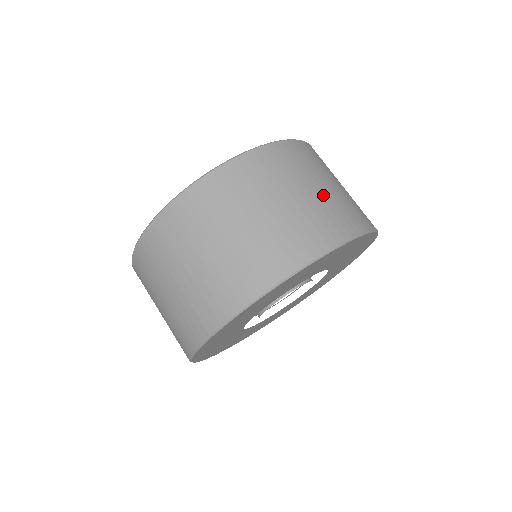
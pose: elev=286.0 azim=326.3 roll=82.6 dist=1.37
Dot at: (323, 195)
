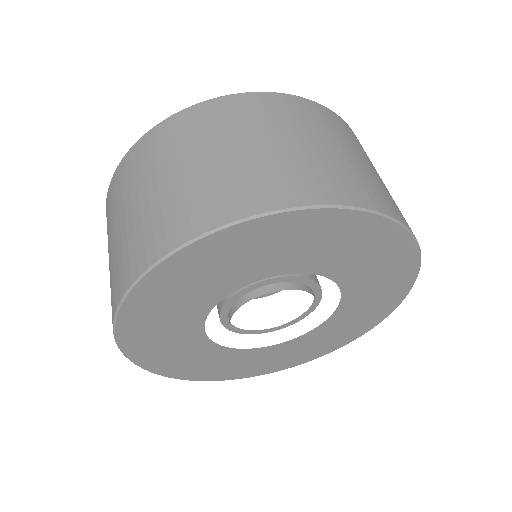
Dot at: occluded
